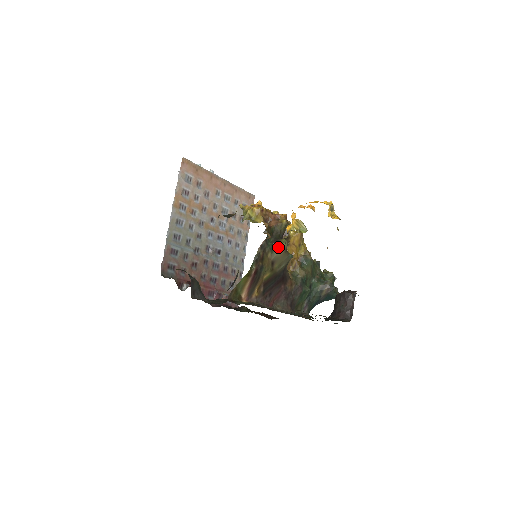
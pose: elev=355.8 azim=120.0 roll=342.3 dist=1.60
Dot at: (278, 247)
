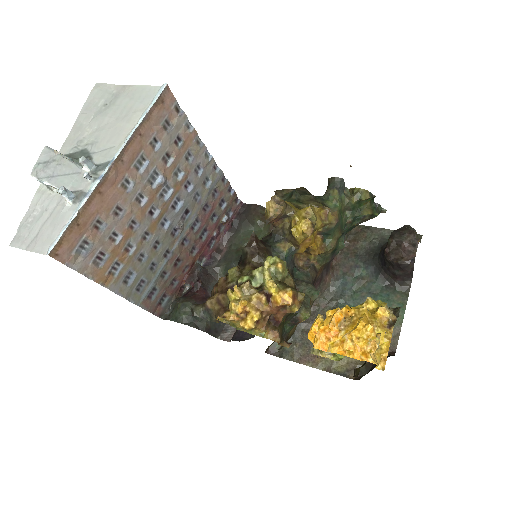
Dot at: (300, 321)
